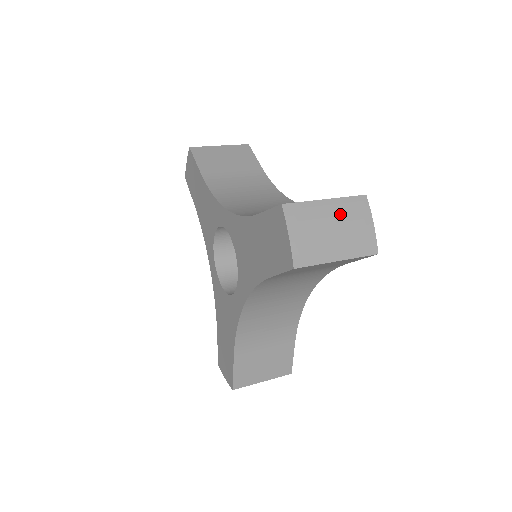
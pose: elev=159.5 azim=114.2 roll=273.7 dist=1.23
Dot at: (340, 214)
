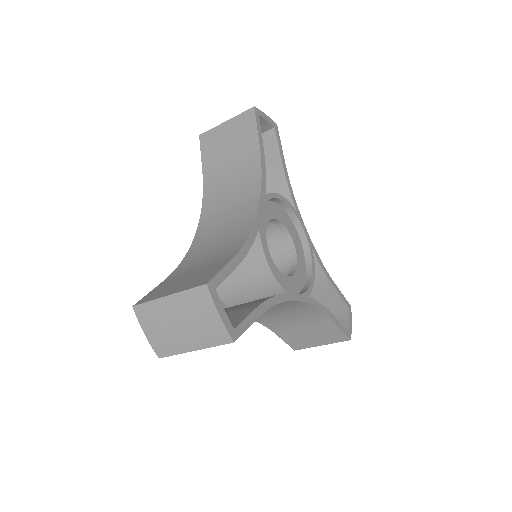
Dot at: occluded
